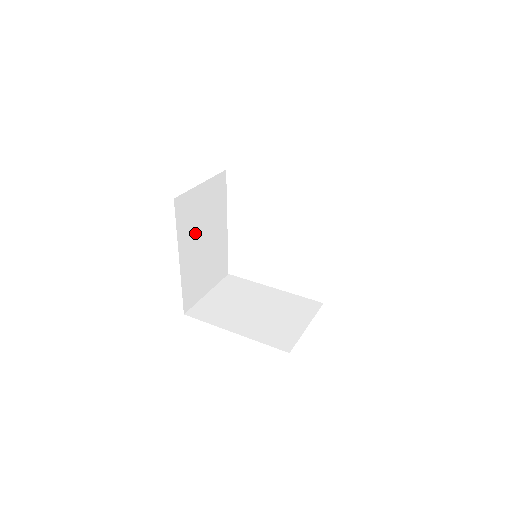
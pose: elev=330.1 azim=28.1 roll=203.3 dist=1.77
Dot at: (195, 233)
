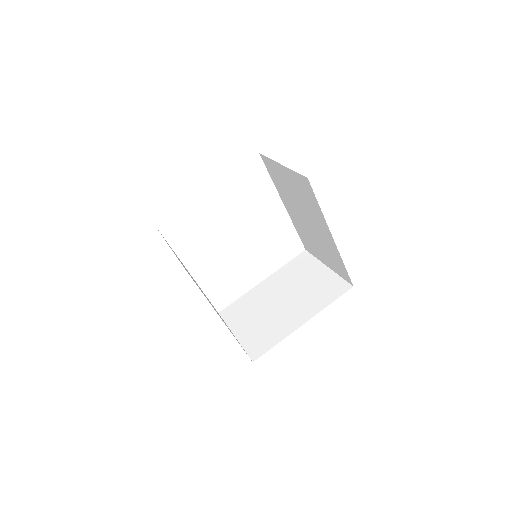
Dot at: (200, 289)
